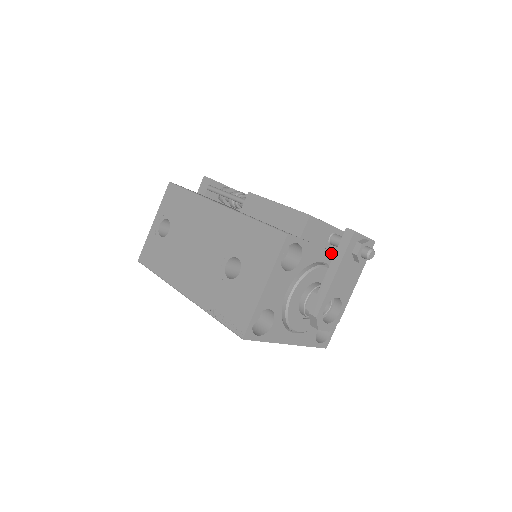
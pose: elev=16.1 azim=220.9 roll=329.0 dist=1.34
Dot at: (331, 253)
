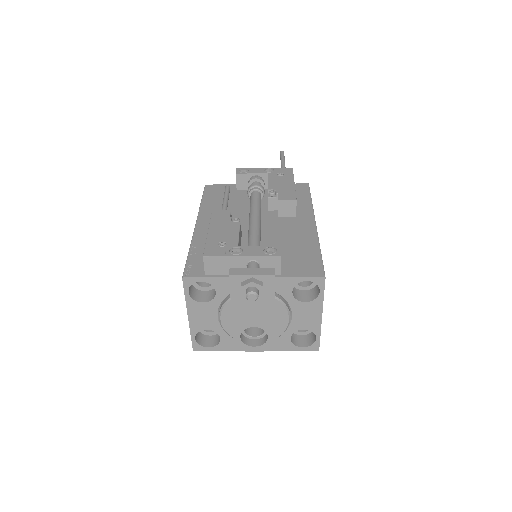
Dot at: occluded
